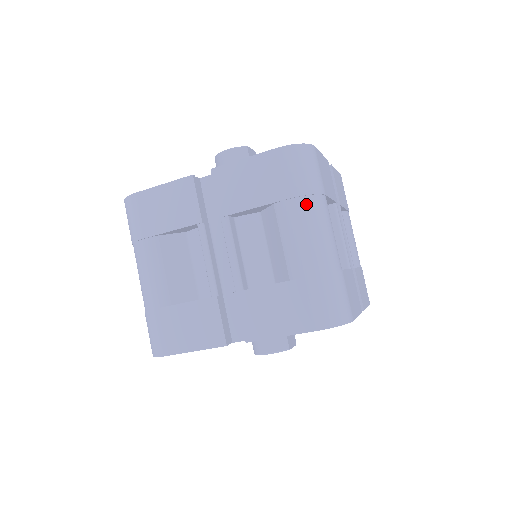
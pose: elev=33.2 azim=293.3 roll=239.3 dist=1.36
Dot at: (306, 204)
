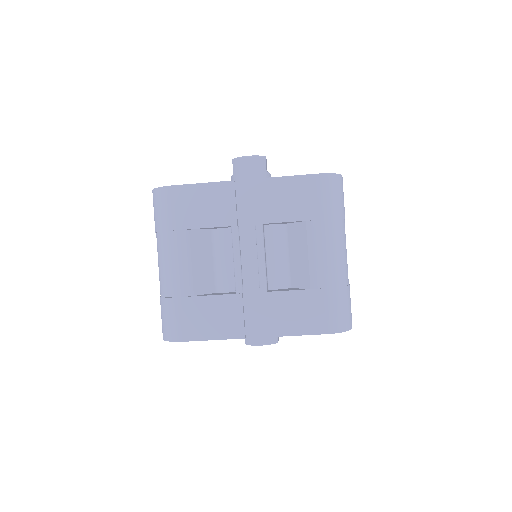
Dot at: (334, 226)
